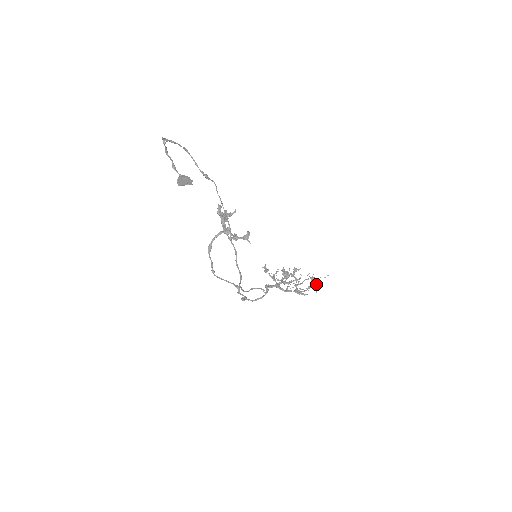
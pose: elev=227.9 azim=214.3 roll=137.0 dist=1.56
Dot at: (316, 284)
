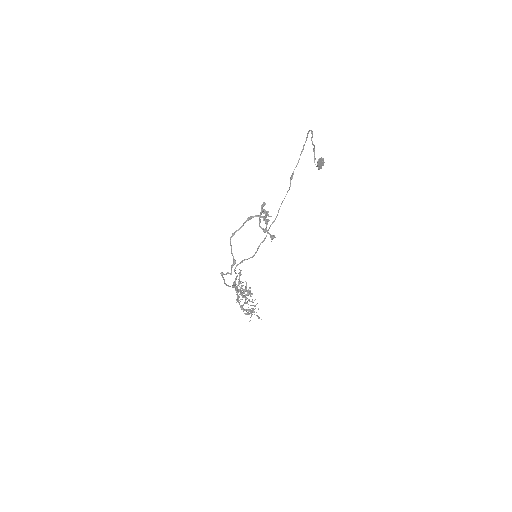
Dot at: occluded
